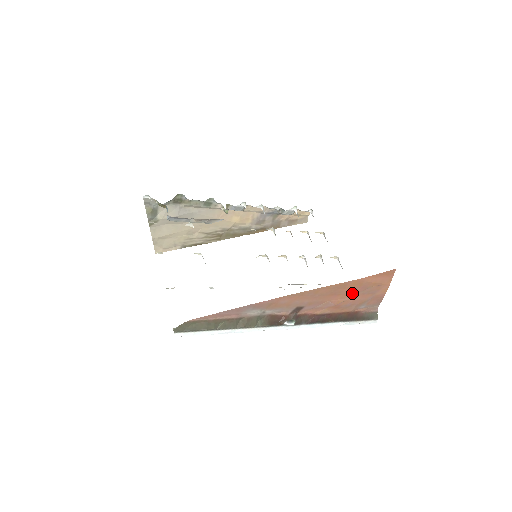
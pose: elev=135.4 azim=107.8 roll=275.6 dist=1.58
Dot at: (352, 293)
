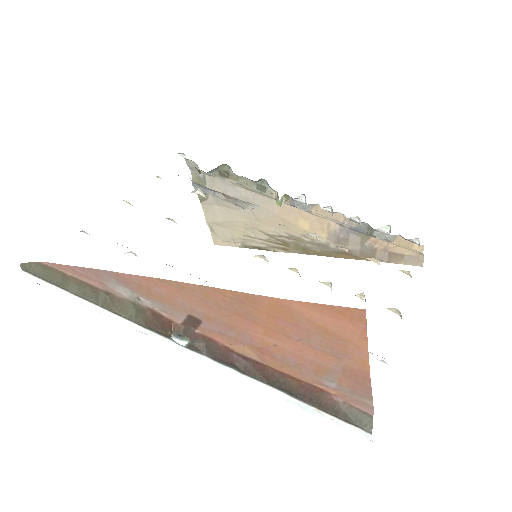
Dot at: (284, 332)
